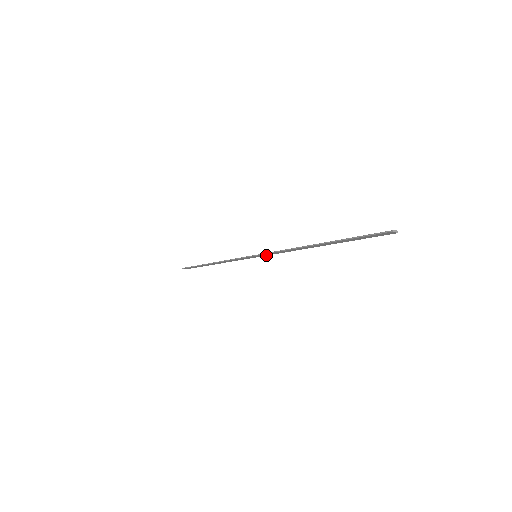
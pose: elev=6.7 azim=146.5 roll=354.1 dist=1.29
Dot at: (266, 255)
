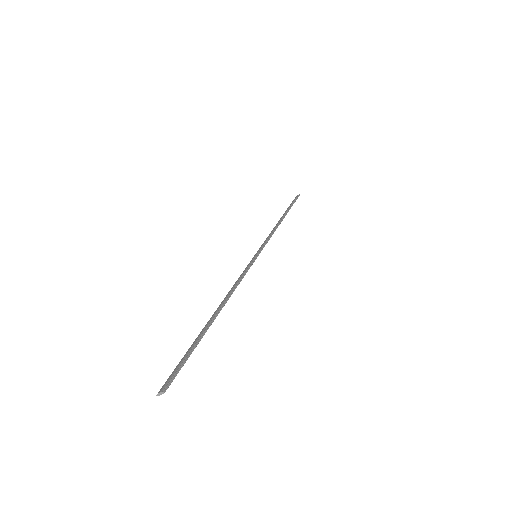
Dot at: (252, 263)
